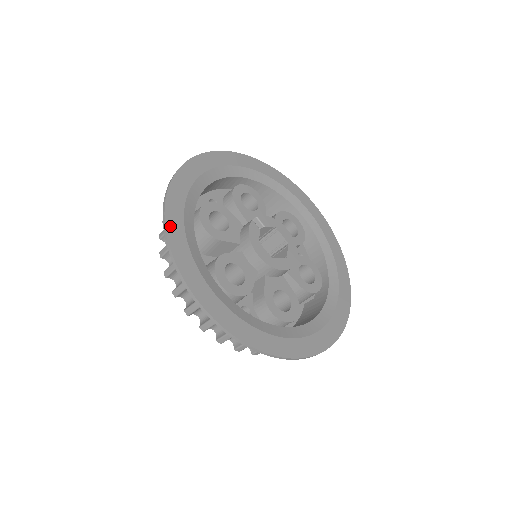
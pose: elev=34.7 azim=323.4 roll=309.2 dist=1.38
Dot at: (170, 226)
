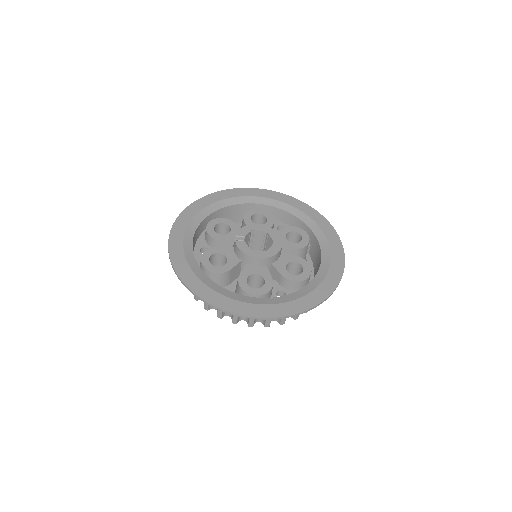
Dot at: (198, 292)
